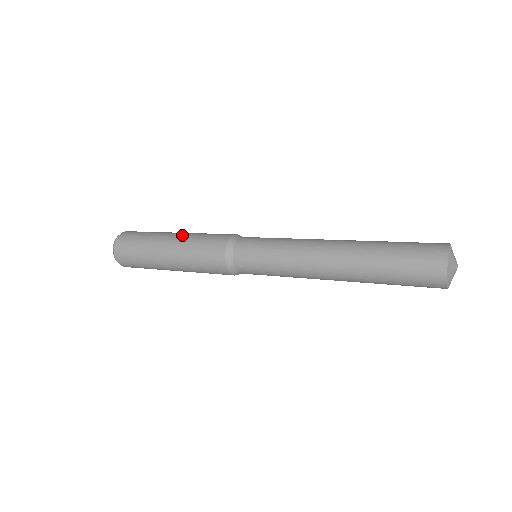
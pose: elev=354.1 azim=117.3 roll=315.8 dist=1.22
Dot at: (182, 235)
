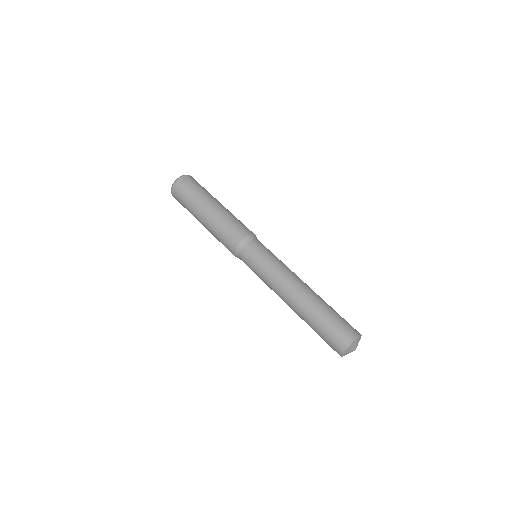
Dot at: (207, 224)
